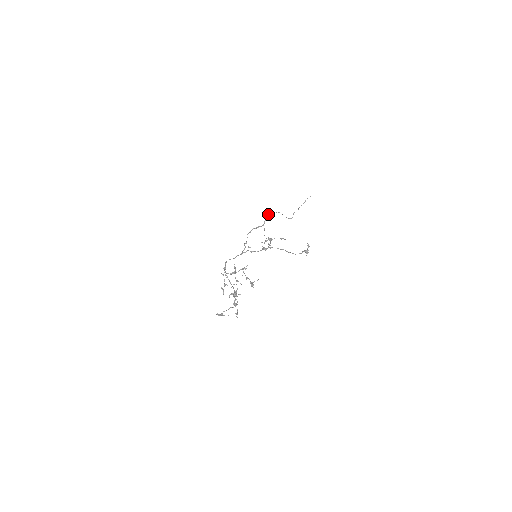
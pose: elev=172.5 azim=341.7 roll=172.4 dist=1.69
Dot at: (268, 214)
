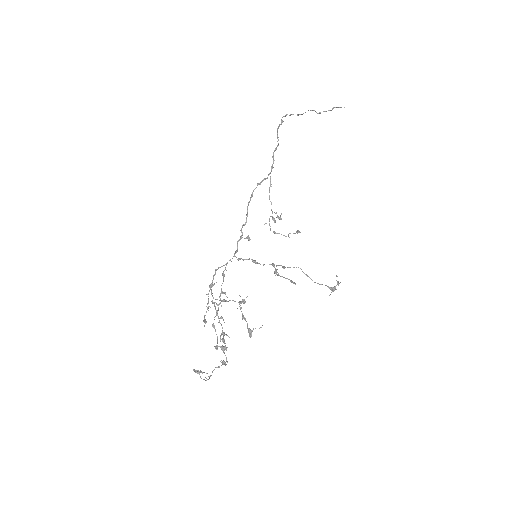
Dot at: occluded
